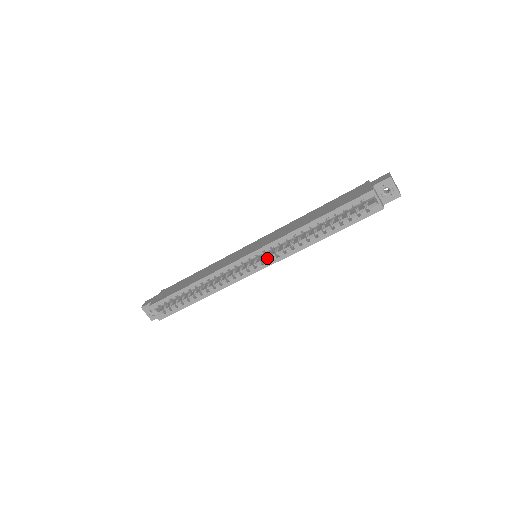
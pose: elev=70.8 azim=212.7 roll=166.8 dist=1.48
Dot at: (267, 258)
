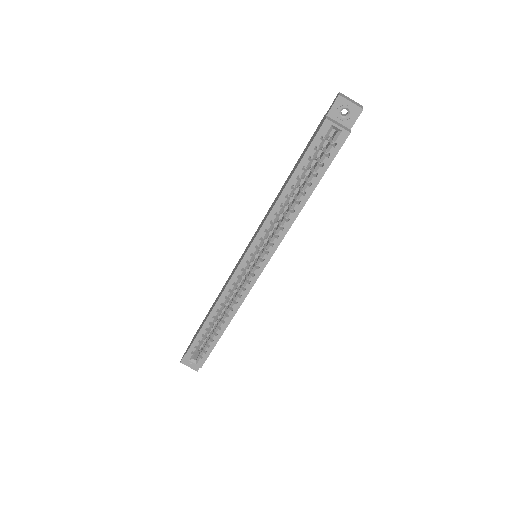
Dot at: (263, 252)
